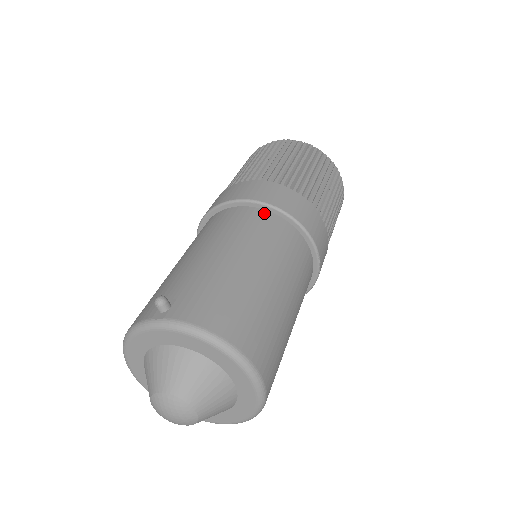
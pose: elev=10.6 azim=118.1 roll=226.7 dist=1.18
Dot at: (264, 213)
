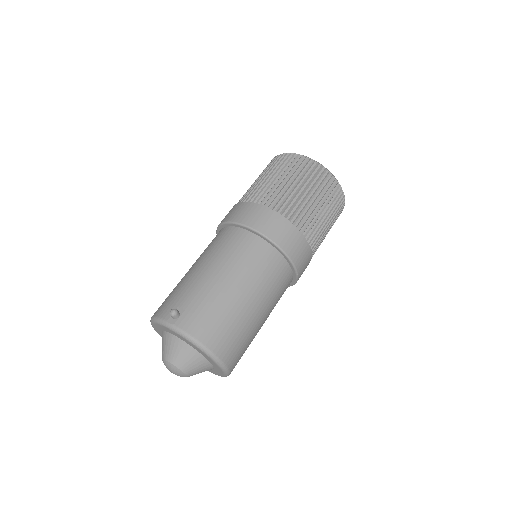
Dot at: (262, 242)
